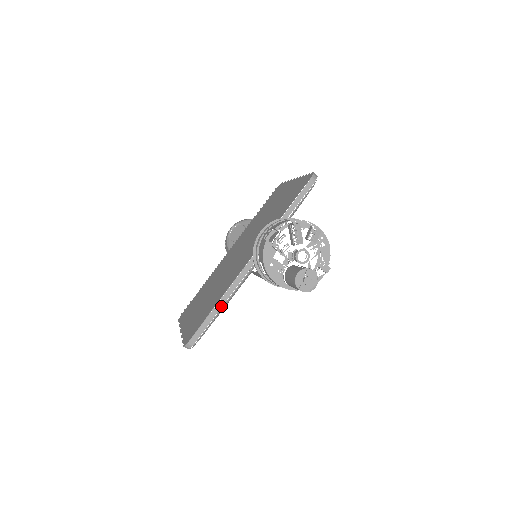
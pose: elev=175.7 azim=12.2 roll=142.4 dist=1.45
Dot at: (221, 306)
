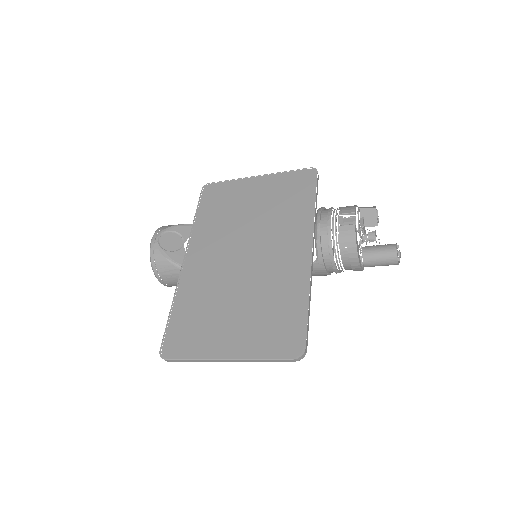
Dot at: occluded
